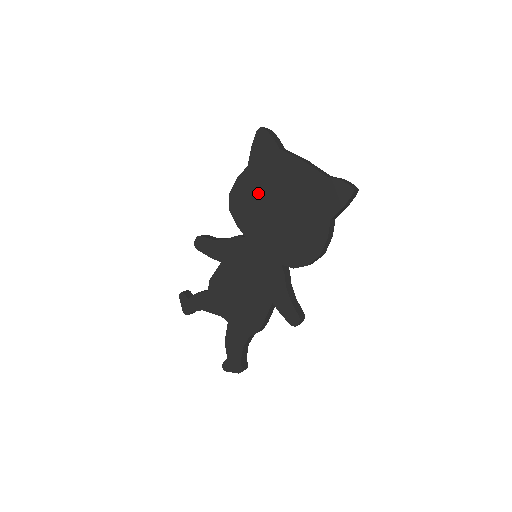
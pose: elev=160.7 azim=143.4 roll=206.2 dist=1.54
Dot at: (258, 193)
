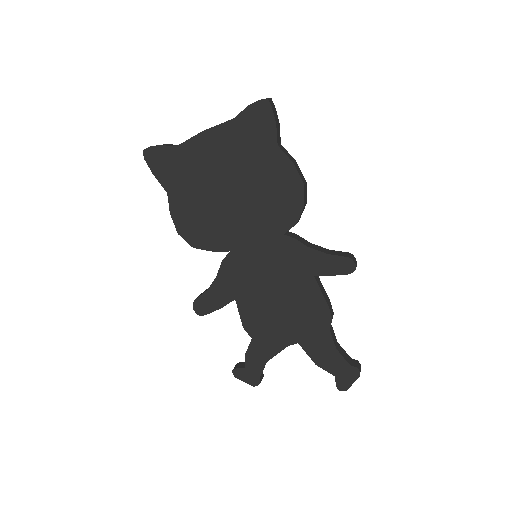
Dot at: (199, 203)
